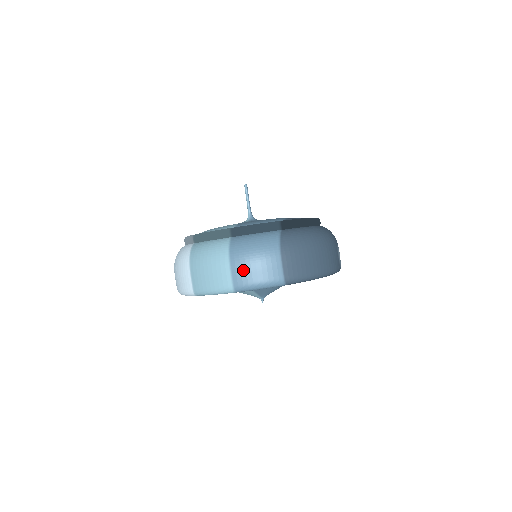
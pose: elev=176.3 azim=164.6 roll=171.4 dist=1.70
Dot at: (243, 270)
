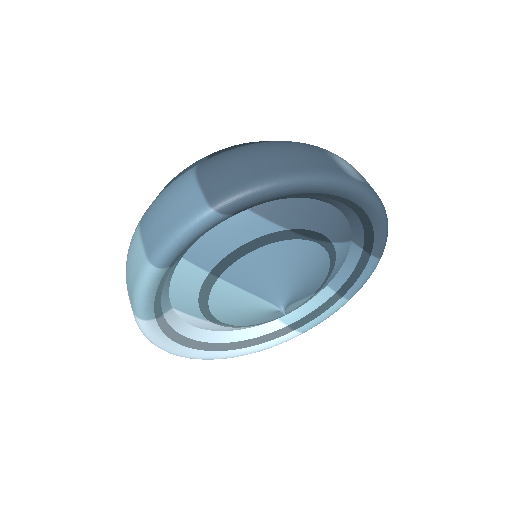
Dot at: (152, 226)
